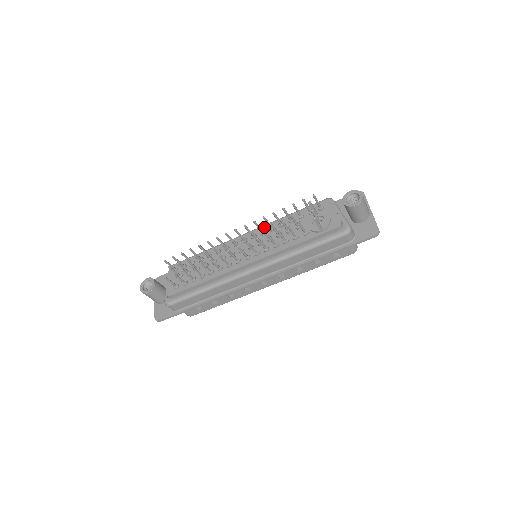
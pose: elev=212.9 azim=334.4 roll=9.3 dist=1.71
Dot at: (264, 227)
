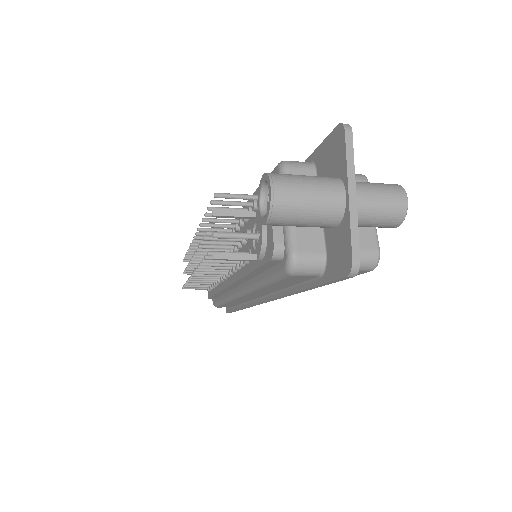
Dot at: occluded
